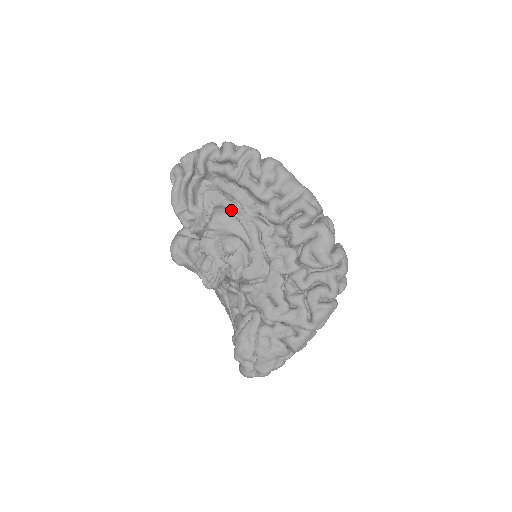
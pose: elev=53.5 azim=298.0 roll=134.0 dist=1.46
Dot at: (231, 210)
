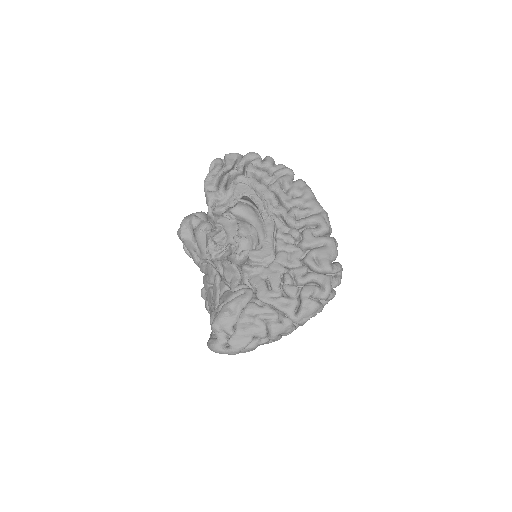
Dot at: (257, 203)
